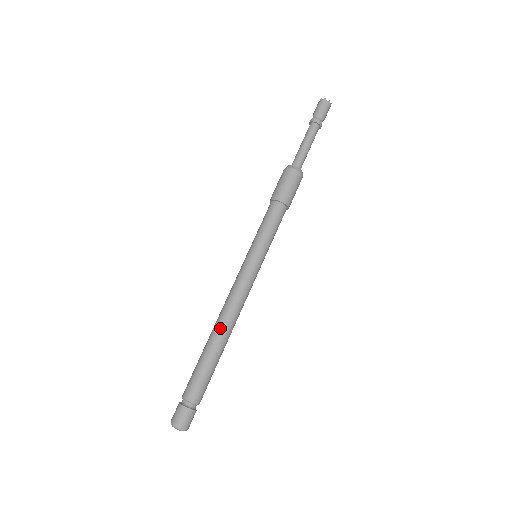
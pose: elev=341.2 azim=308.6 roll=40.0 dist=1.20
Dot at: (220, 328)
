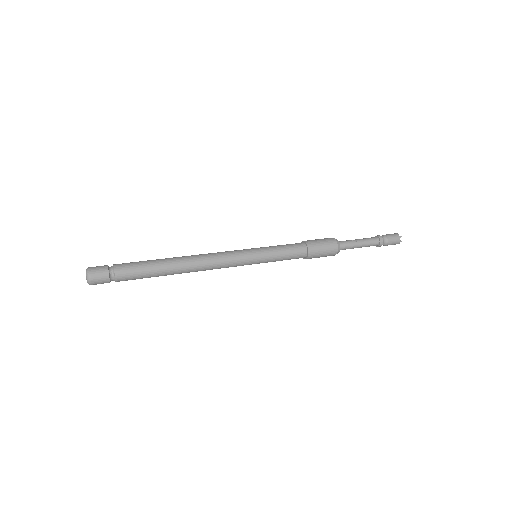
Dot at: occluded
